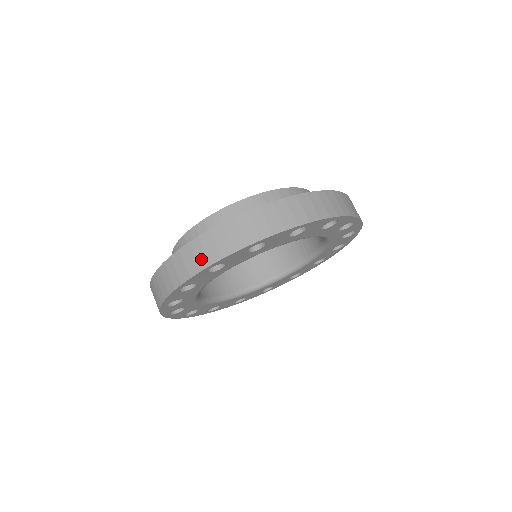
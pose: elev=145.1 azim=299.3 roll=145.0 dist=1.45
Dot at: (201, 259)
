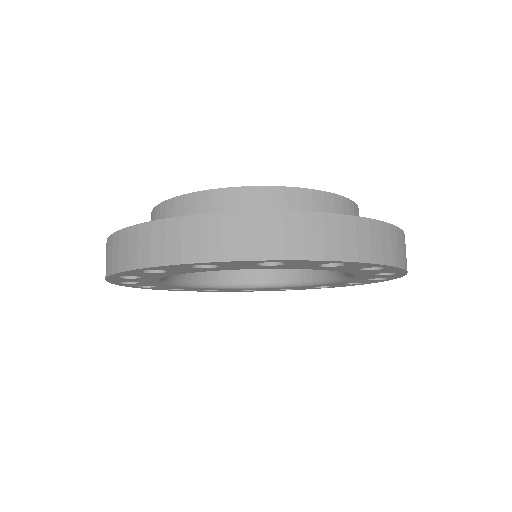
Dot at: (132, 255)
